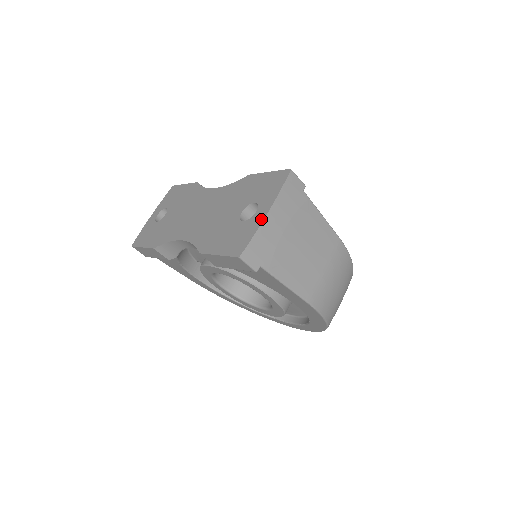
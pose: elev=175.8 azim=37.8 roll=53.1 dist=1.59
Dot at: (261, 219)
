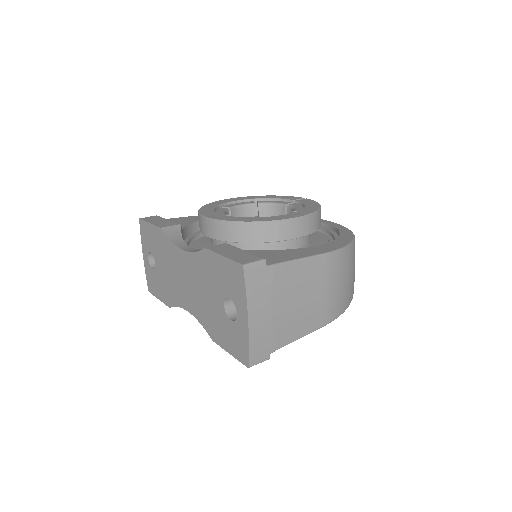
Dot at: (246, 328)
